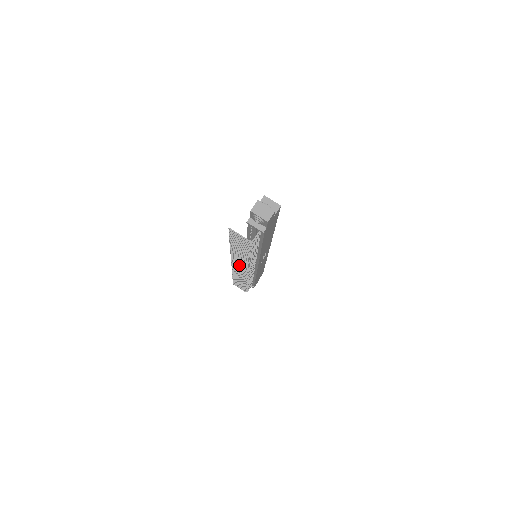
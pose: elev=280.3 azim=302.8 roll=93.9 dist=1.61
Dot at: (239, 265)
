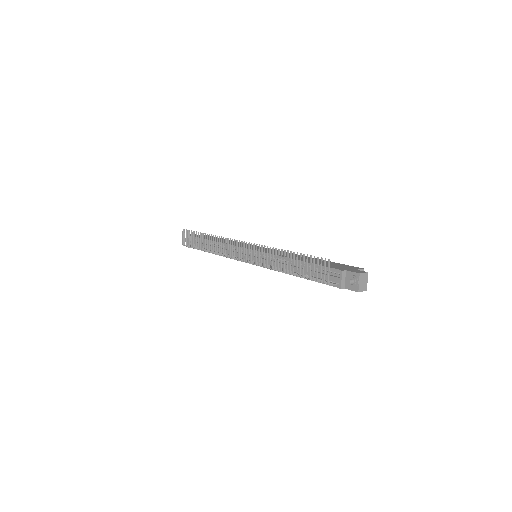
Dot at: (249, 252)
